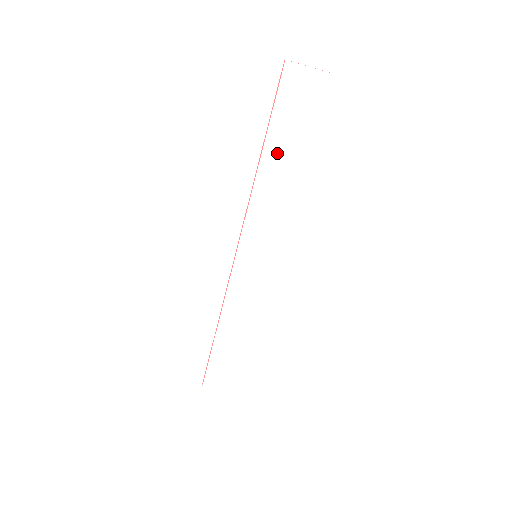
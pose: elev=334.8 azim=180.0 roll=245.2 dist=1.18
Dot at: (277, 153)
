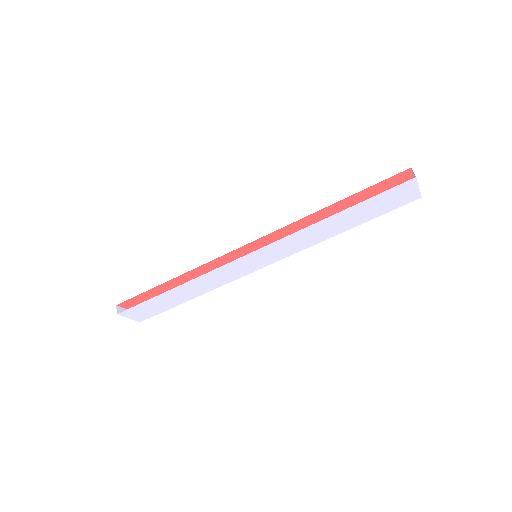
Dot at: (345, 217)
